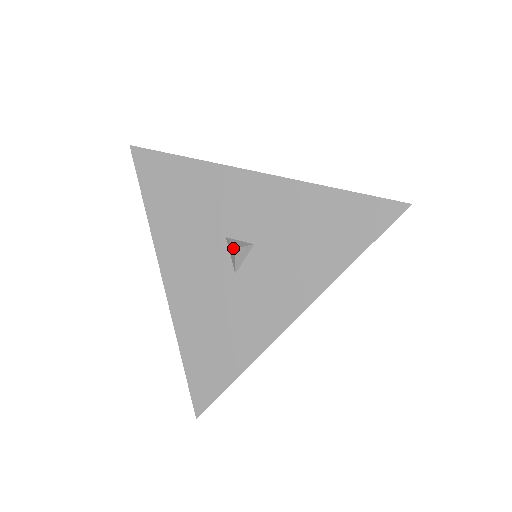
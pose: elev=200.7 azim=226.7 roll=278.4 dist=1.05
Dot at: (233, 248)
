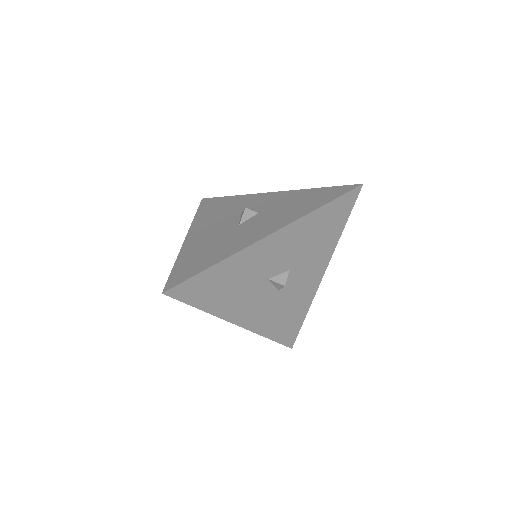
Dot at: (244, 210)
